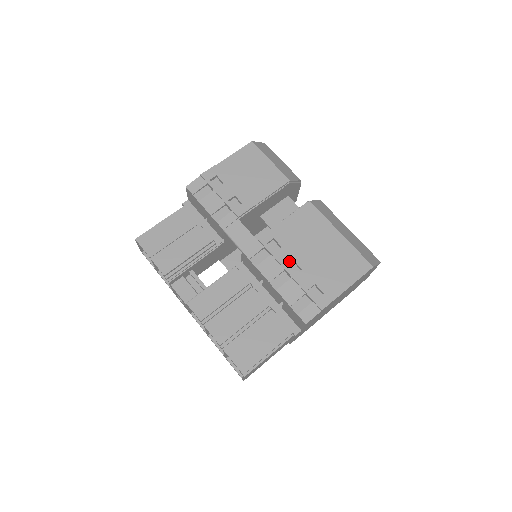
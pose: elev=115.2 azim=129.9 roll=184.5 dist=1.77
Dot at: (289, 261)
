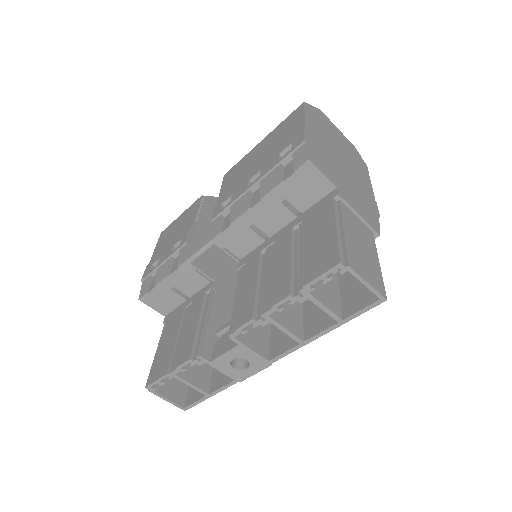
Dot at: (245, 185)
